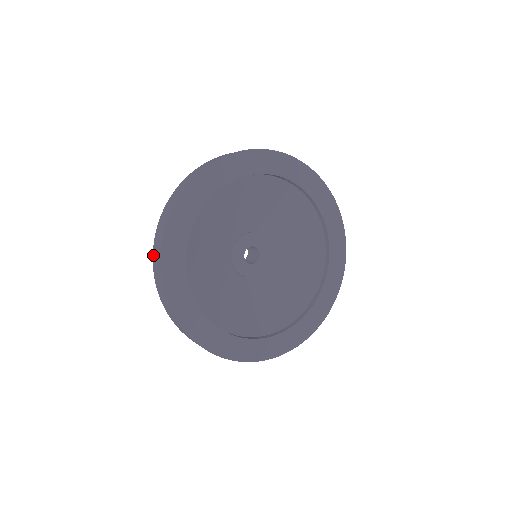
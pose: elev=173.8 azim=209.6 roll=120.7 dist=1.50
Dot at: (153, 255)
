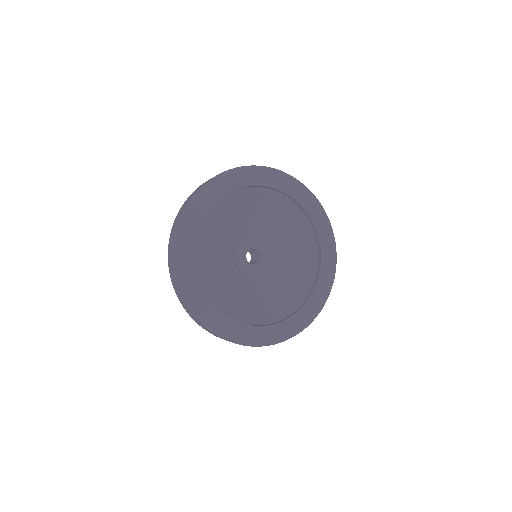
Dot at: (175, 290)
